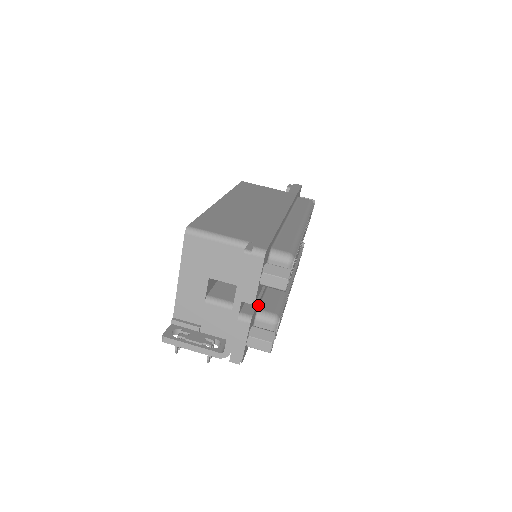
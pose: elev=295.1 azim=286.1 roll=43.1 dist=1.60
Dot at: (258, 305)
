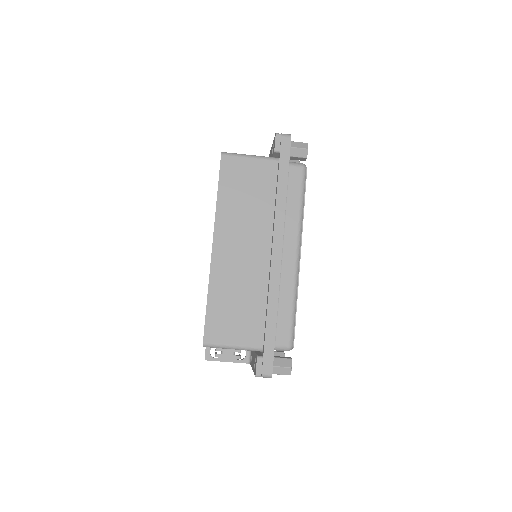
Dot at: occluded
